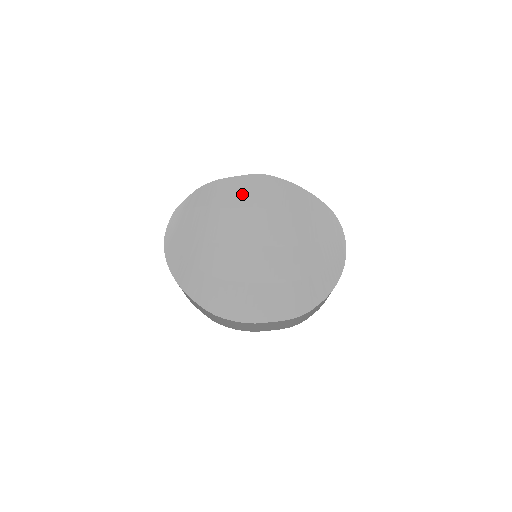
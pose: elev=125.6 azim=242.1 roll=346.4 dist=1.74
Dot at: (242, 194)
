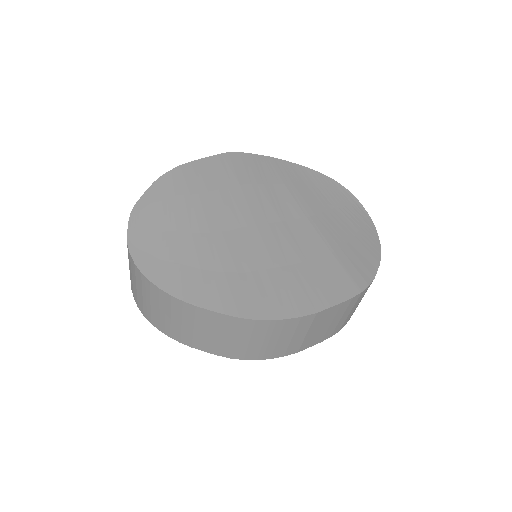
Dot at: (219, 174)
